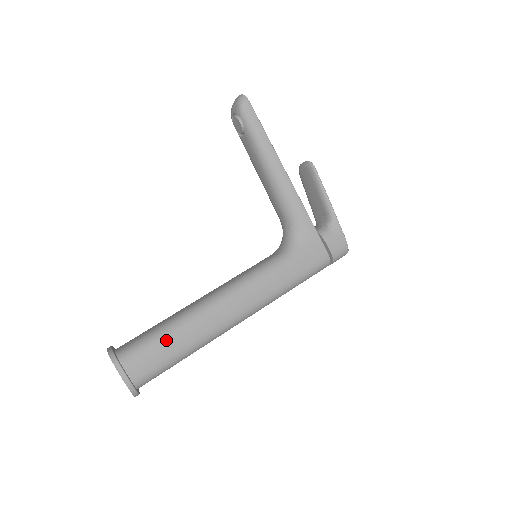
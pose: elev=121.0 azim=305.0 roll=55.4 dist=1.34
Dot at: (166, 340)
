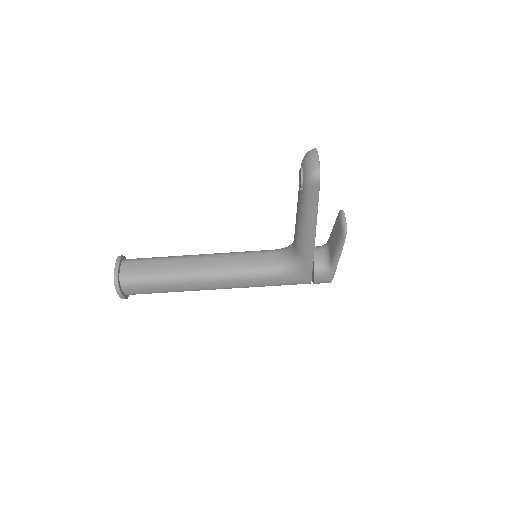
Dot at: (157, 286)
